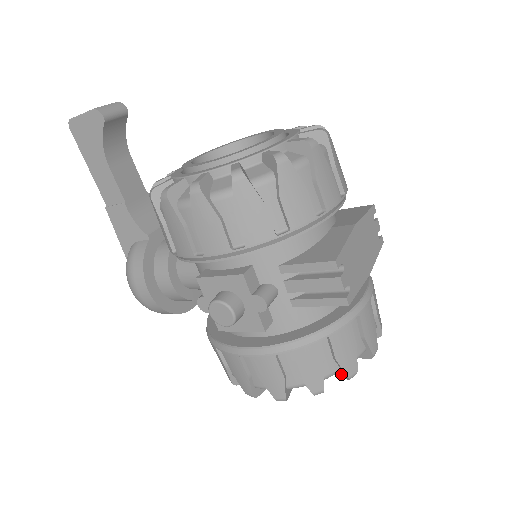
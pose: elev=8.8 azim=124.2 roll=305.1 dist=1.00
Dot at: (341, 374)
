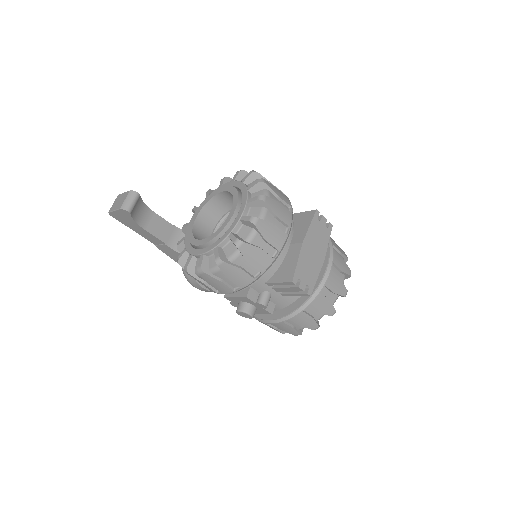
Dot at: occluded
